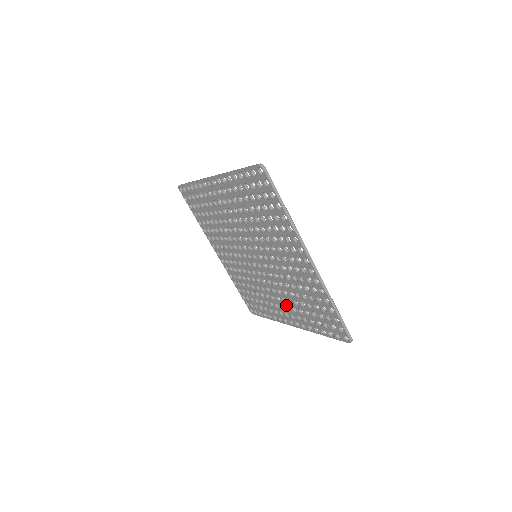
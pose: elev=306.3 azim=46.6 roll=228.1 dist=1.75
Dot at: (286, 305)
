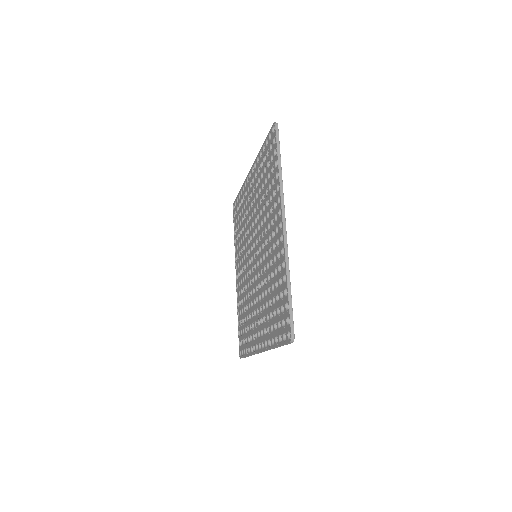
Dot at: (261, 316)
